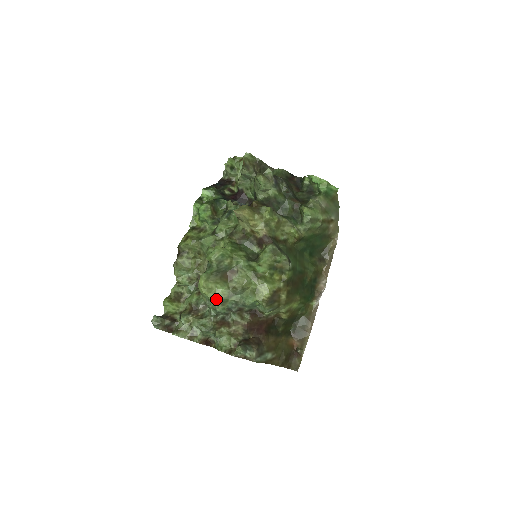
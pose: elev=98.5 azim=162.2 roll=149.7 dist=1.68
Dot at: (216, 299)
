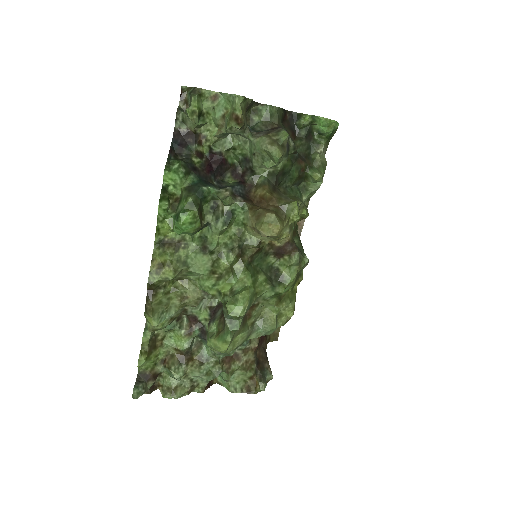
Dot at: (234, 348)
